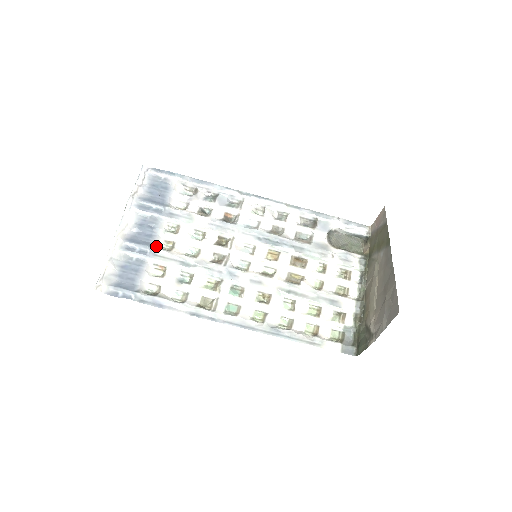
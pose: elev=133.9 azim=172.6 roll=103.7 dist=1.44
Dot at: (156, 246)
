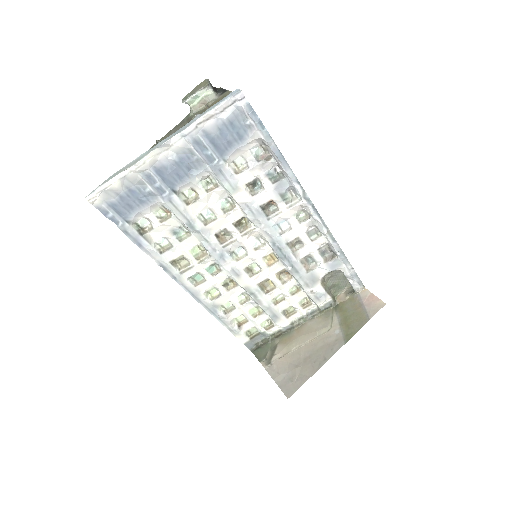
Dot at: (178, 192)
